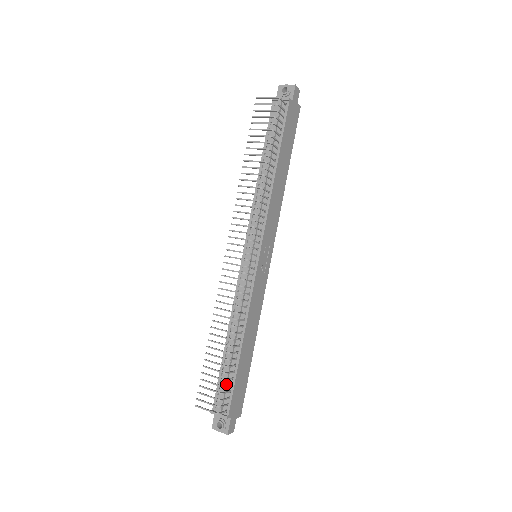
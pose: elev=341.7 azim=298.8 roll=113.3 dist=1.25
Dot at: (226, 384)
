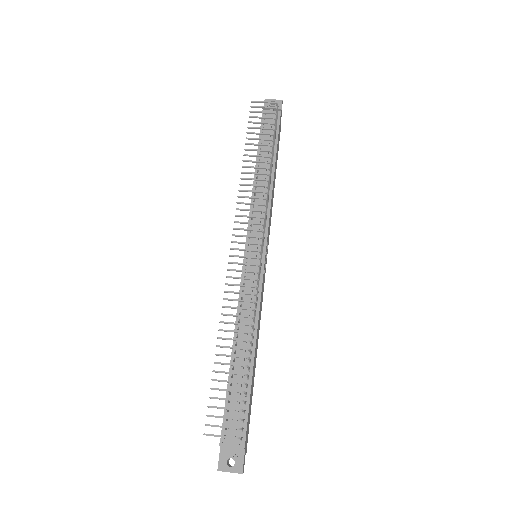
Dot at: (239, 403)
